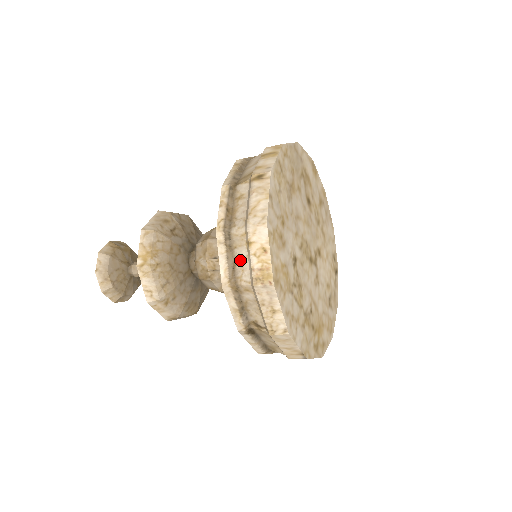
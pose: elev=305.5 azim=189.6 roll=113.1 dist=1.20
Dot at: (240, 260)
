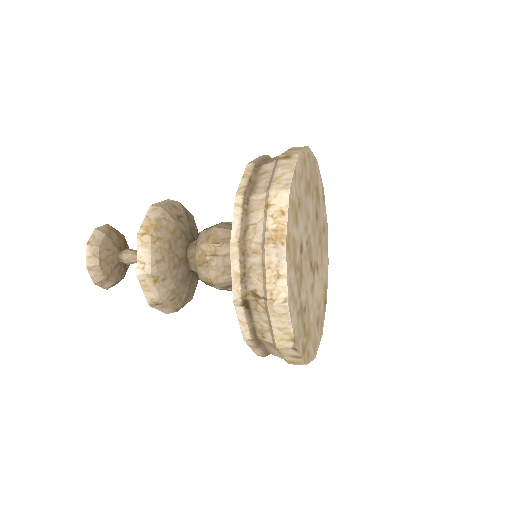
Dot at: (254, 223)
